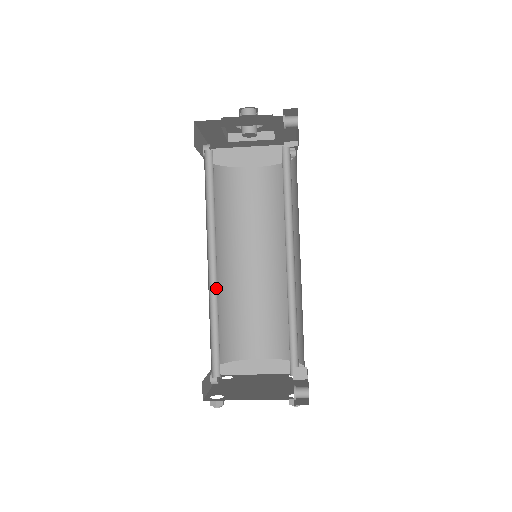
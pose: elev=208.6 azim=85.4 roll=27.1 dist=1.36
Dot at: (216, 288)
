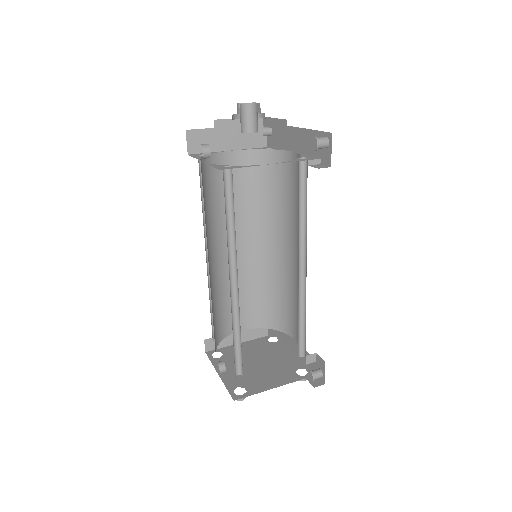
Dot at: (236, 303)
